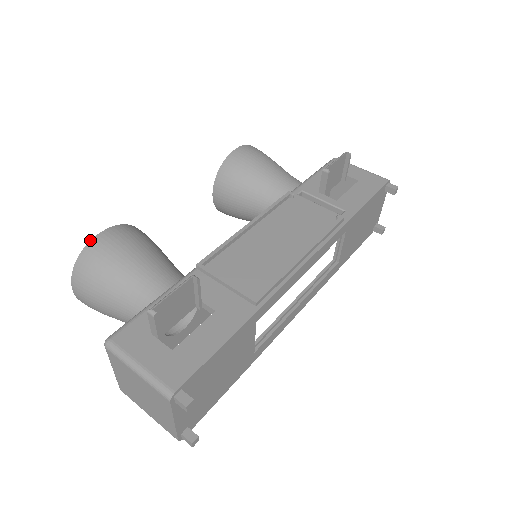
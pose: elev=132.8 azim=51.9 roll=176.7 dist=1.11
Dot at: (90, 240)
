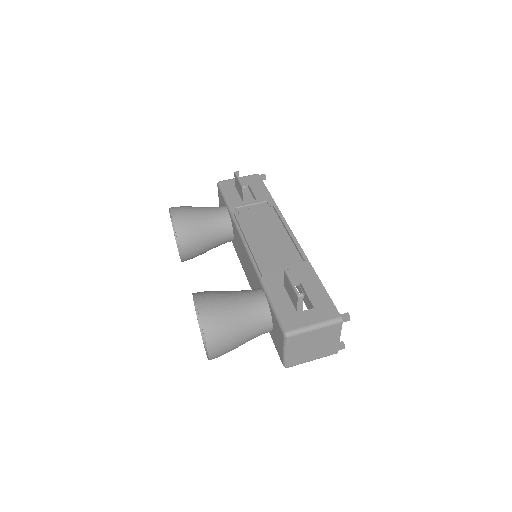
Dot at: (198, 313)
